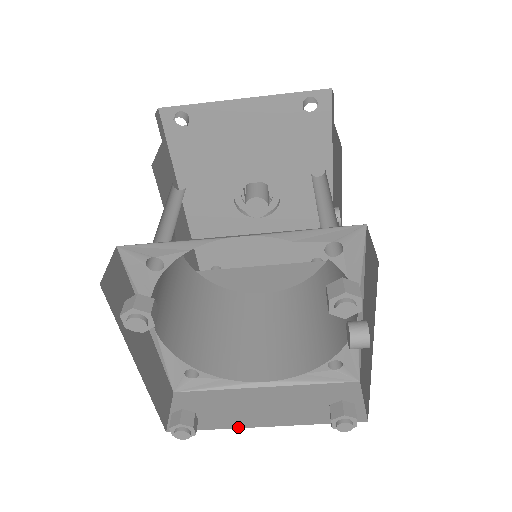
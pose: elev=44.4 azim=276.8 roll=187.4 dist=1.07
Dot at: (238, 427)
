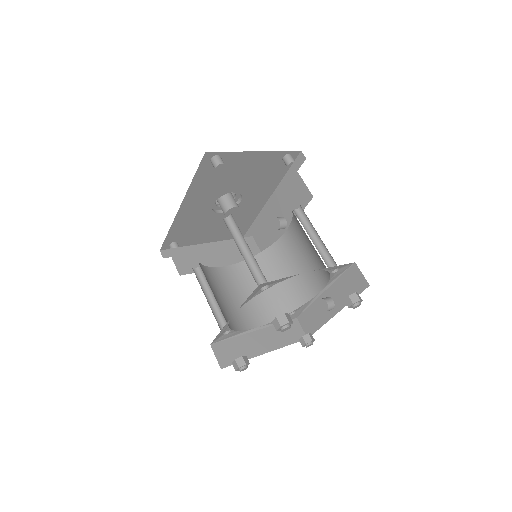
Dot at: (256, 356)
